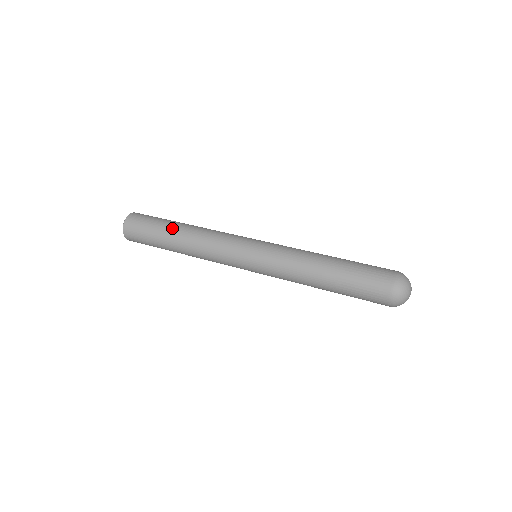
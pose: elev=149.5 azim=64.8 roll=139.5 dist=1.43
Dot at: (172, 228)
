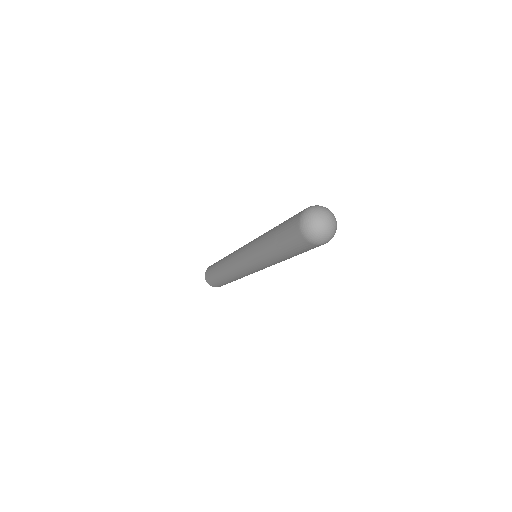
Dot at: (221, 259)
